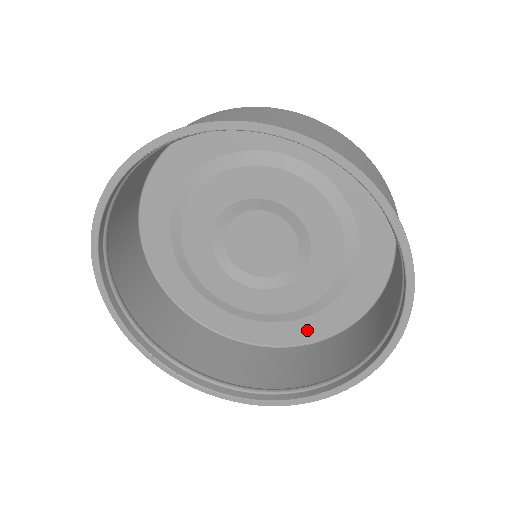
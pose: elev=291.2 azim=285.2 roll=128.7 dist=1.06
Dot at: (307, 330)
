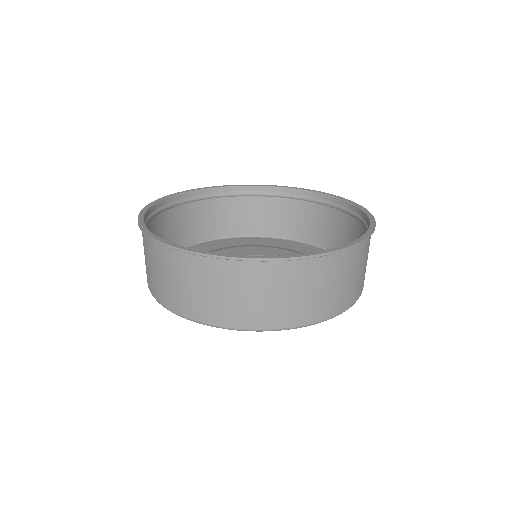
Dot at: occluded
